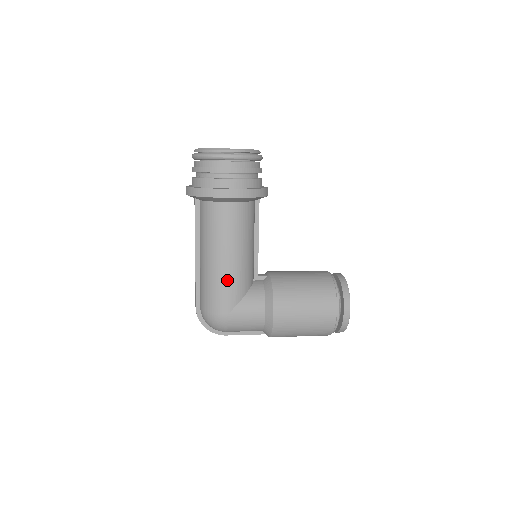
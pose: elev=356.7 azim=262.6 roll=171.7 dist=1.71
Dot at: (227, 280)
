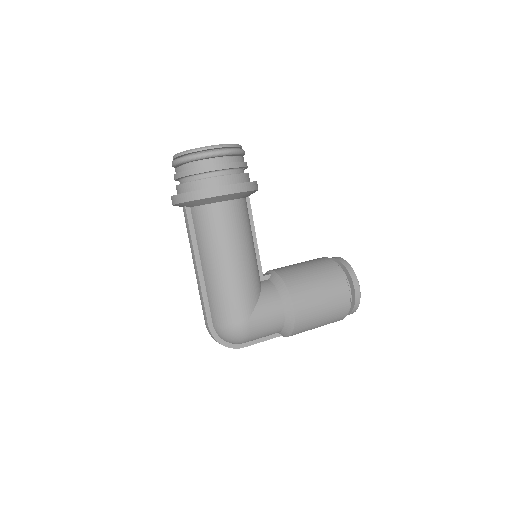
Dot at: (240, 284)
